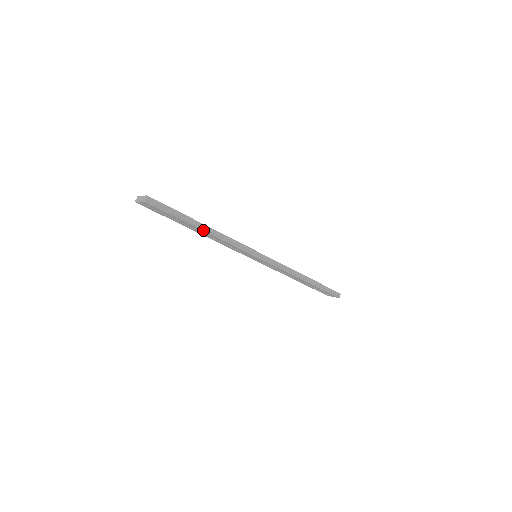
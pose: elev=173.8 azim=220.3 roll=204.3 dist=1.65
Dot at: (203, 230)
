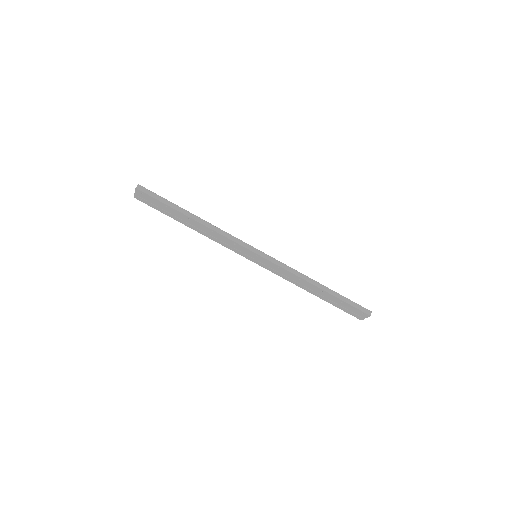
Dot at: (192, 218)
